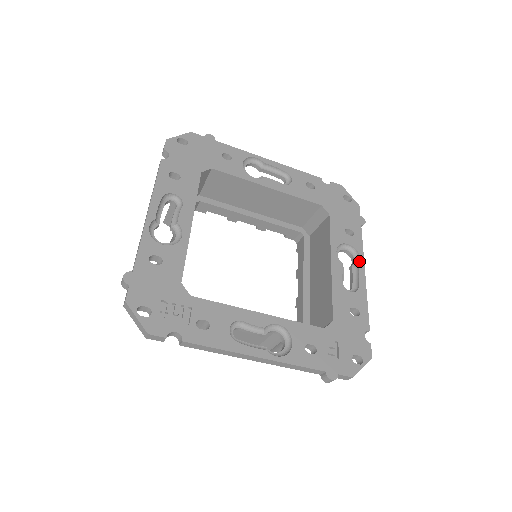
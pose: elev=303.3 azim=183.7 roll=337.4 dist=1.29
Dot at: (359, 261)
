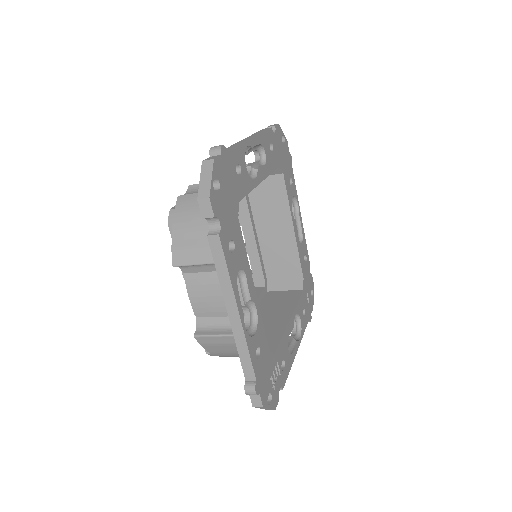
Dot at: (297, 206)
